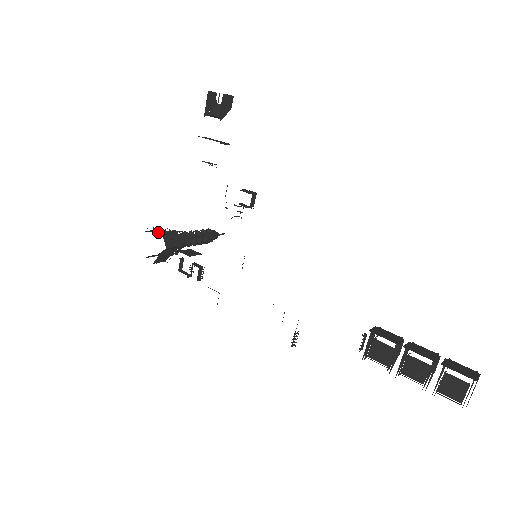
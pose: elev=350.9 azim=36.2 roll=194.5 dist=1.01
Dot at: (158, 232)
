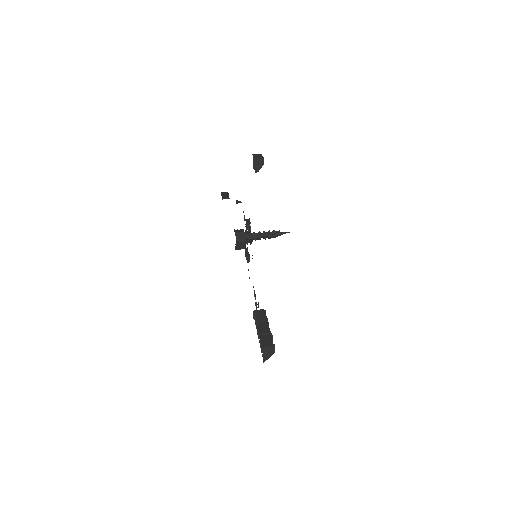
Dot at: (237, 232)
